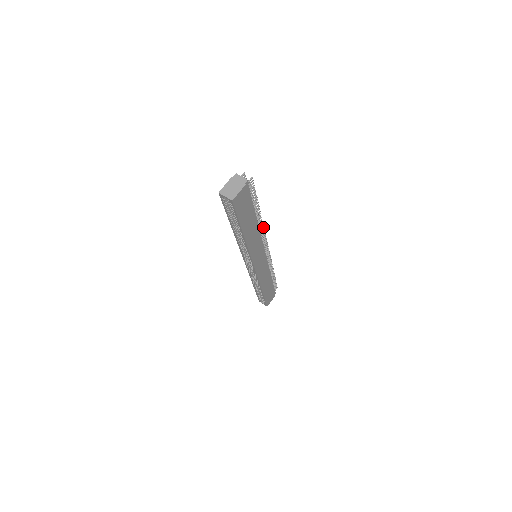
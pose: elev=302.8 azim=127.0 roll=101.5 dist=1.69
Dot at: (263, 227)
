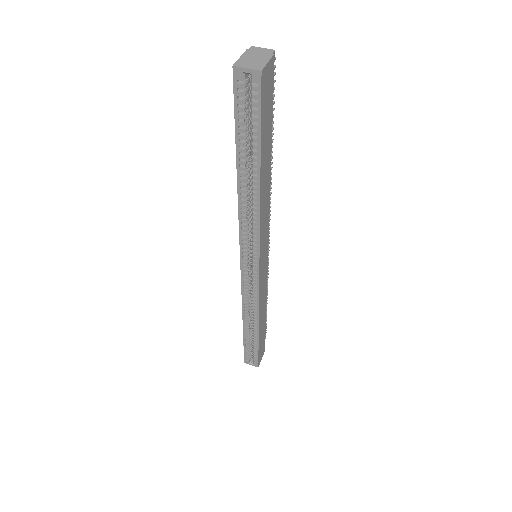
Dot at: (270, 193)
